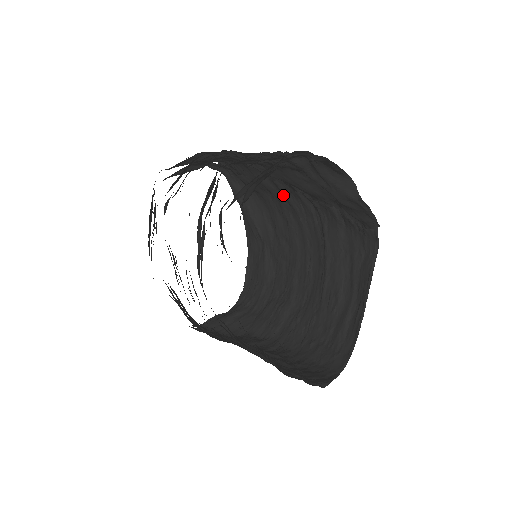
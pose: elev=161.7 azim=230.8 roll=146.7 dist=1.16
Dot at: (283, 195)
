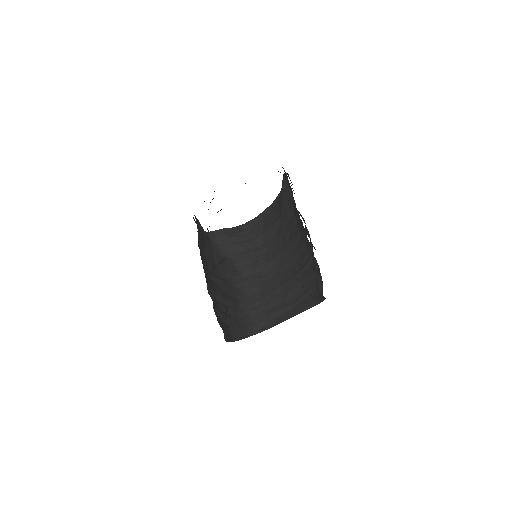
Dot at: occluded
